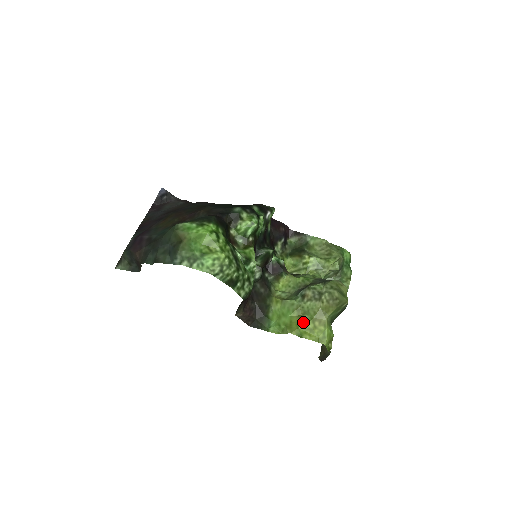
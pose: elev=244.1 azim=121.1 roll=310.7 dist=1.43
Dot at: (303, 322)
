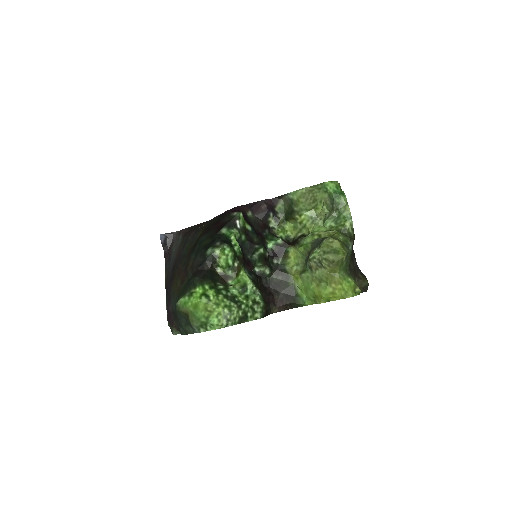
Dot at: (323, 290)
